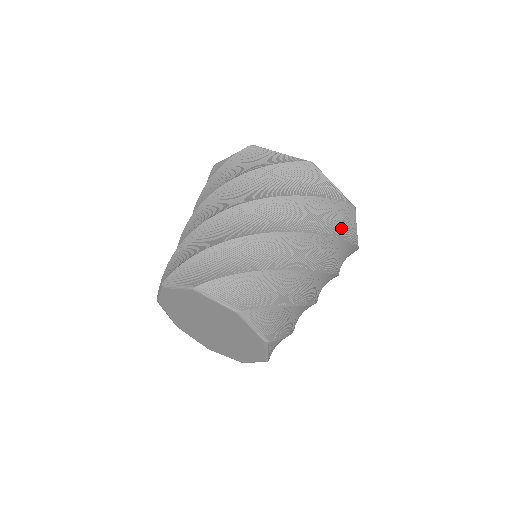
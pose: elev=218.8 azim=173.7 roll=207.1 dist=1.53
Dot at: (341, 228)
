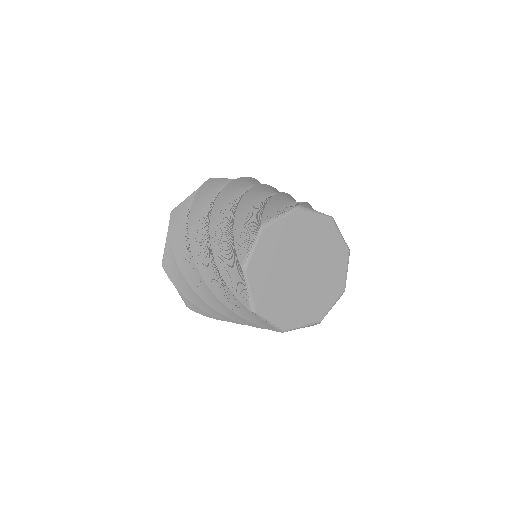
Dot at: occluded
